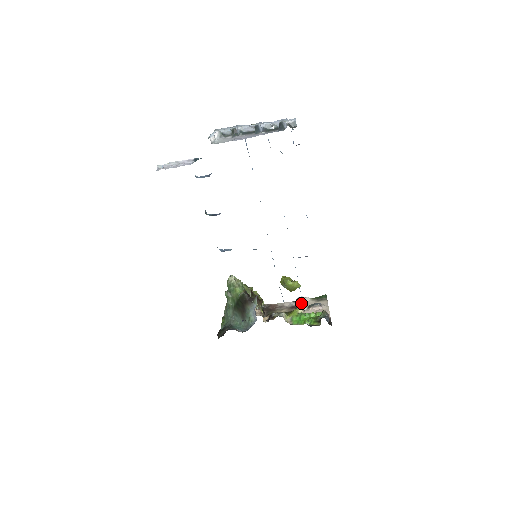
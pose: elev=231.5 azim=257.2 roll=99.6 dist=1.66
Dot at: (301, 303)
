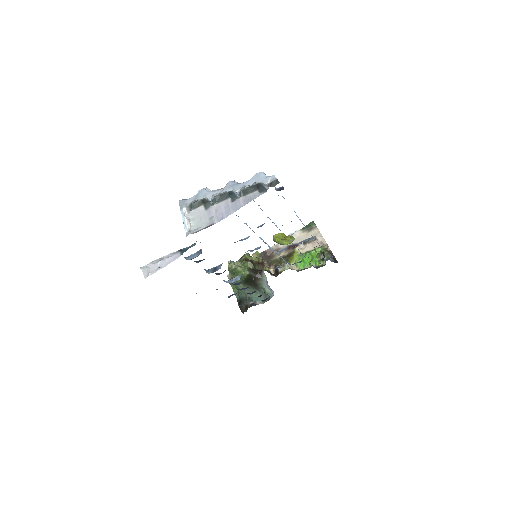
Dot at: occluded
